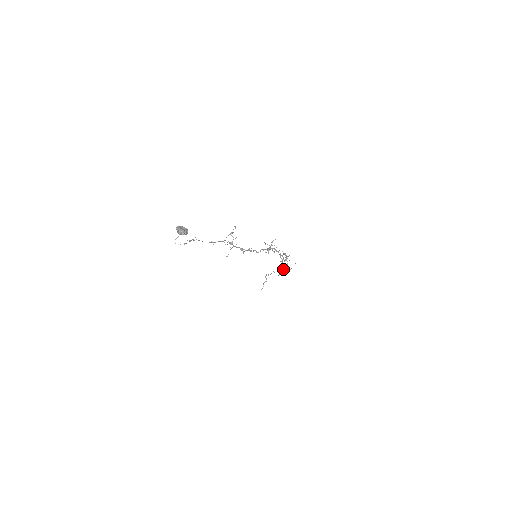
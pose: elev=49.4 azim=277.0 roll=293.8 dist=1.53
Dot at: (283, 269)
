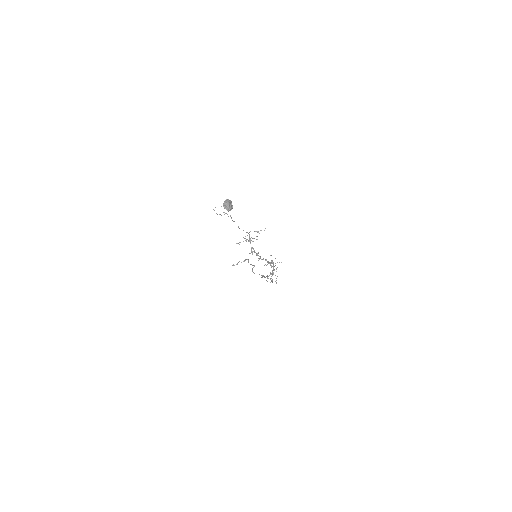
Dot at: (263, 276)
